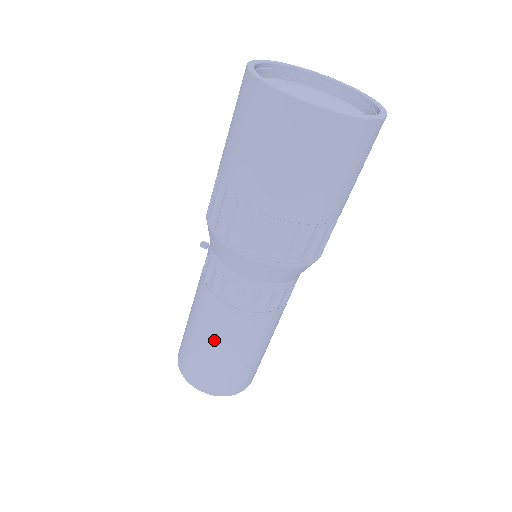
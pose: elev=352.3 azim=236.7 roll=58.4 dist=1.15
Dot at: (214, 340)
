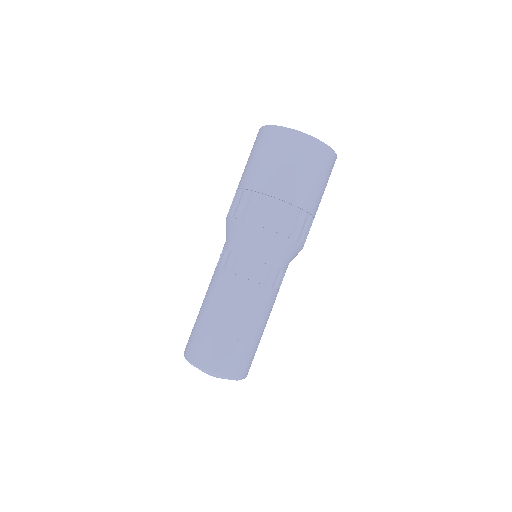
Dot at: (215, 307)
